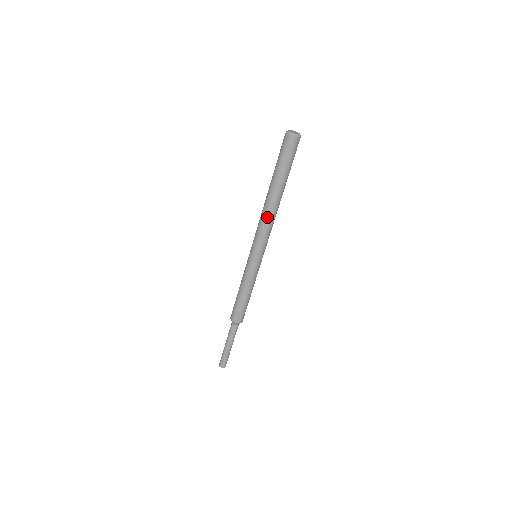
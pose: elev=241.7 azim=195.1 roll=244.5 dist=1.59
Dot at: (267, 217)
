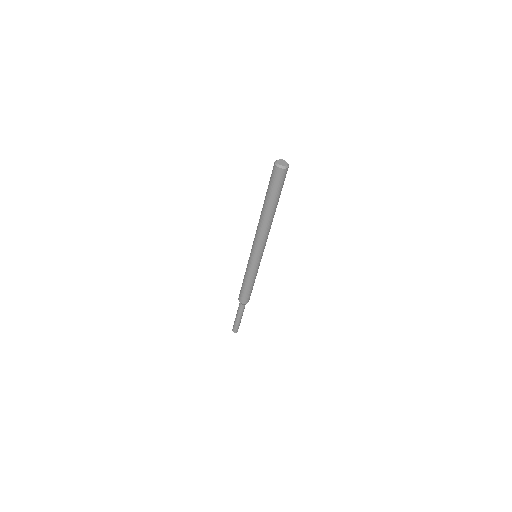
Dot at: (267, 231)
